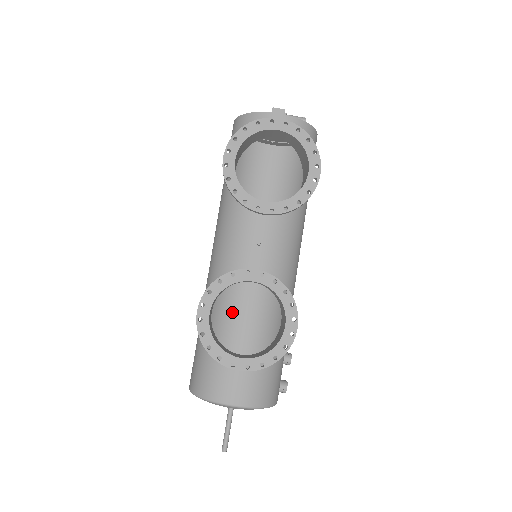
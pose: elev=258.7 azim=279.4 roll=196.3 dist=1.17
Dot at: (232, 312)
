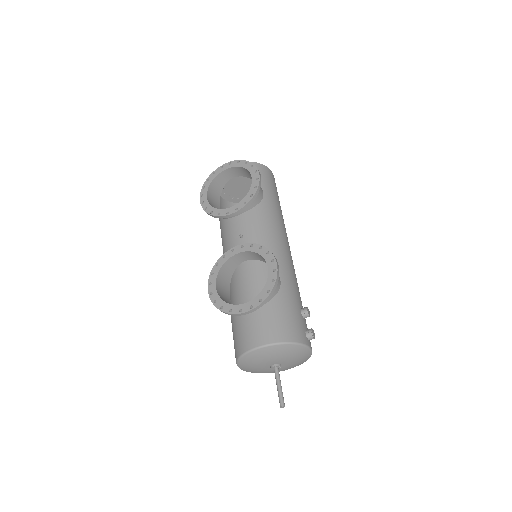
Dot at: occluded
